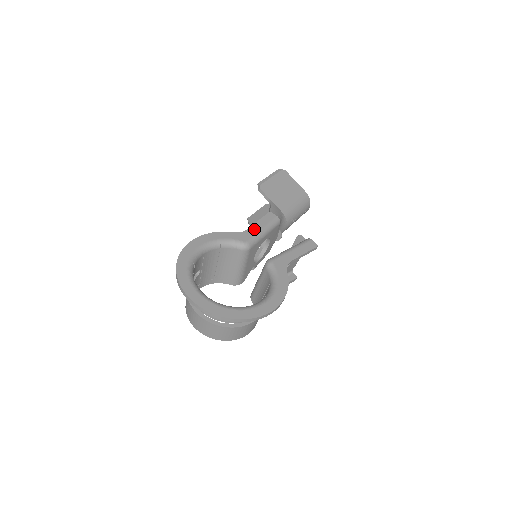
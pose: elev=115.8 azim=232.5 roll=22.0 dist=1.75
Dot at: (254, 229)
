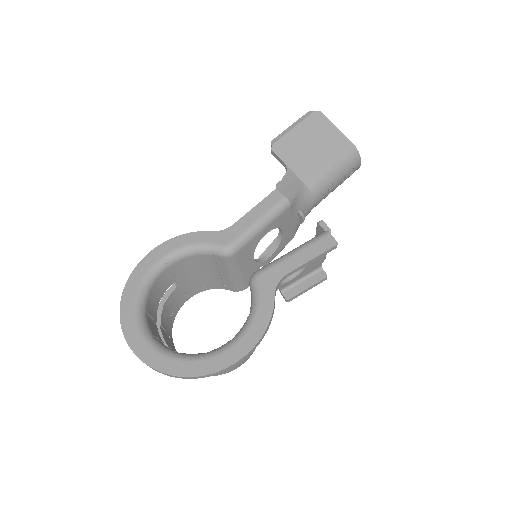
Dot at: (243, 223)
